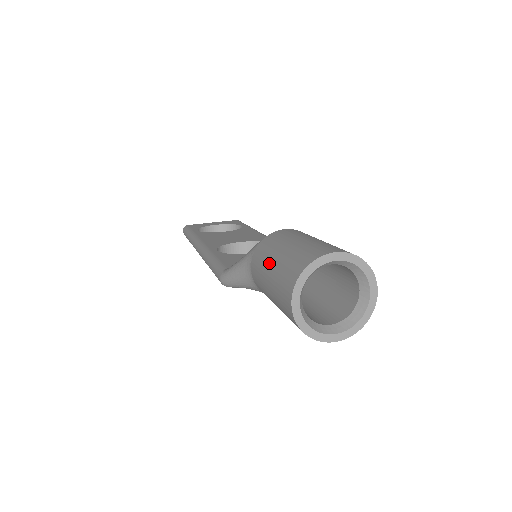
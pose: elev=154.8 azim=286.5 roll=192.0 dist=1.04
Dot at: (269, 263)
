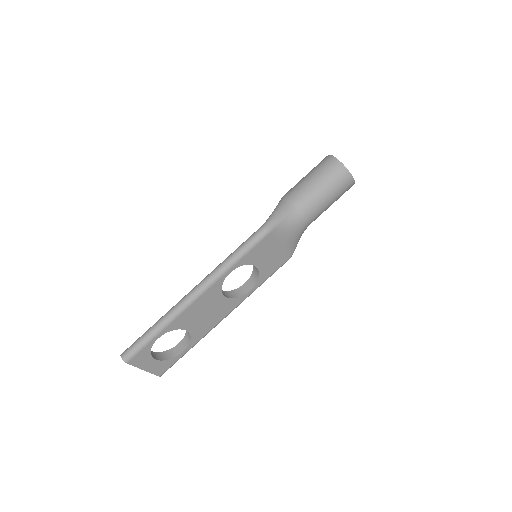
Dot at: (304, 178)
